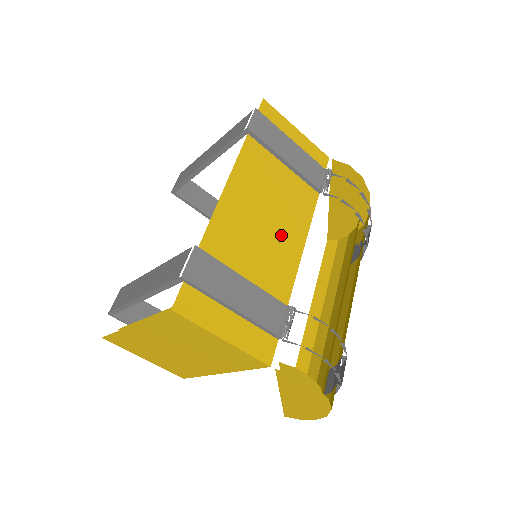
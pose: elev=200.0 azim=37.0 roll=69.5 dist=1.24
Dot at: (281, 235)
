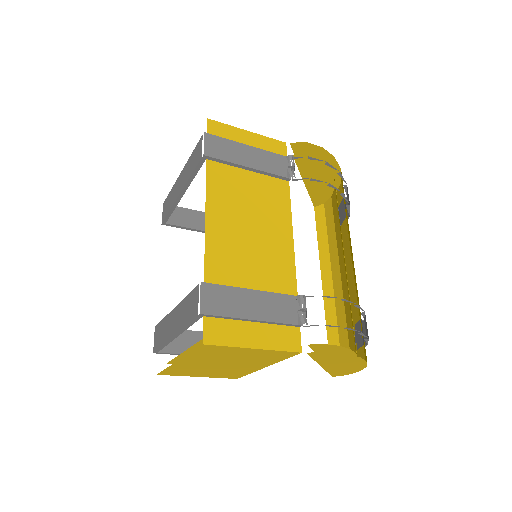
Dot at: (269, 236)
